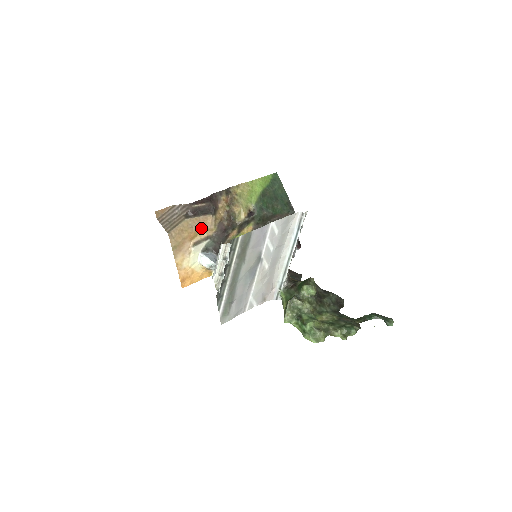
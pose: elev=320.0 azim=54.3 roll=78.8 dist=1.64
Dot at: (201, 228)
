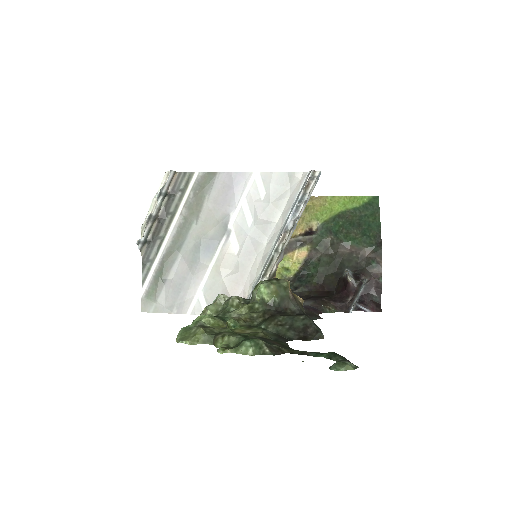
Dot at: occluded
